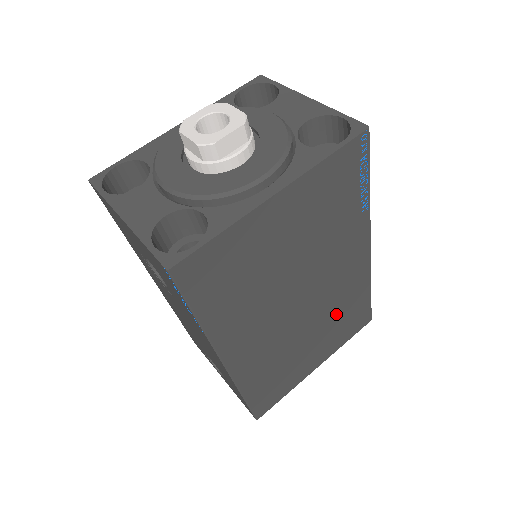
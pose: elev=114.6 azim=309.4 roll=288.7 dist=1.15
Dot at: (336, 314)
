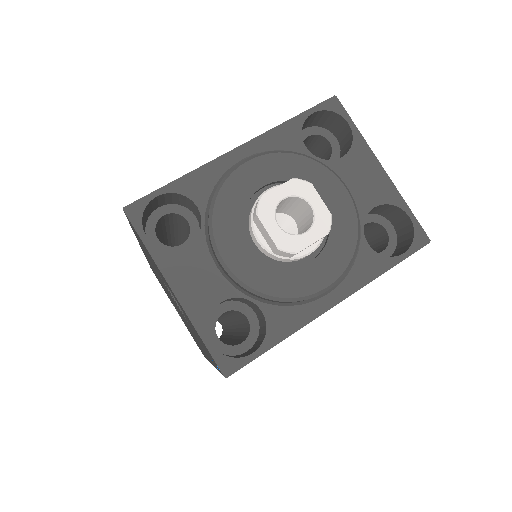
Dot at: occluded
